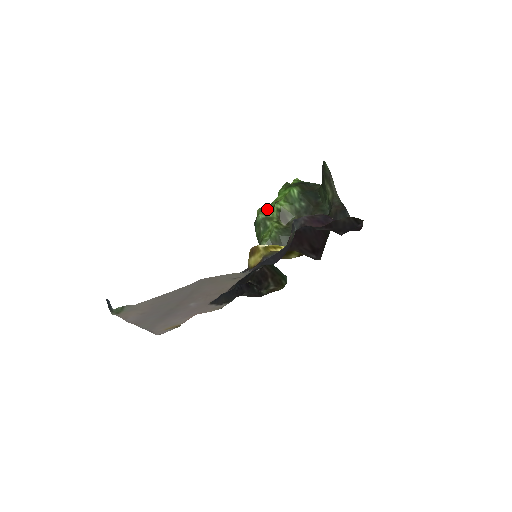
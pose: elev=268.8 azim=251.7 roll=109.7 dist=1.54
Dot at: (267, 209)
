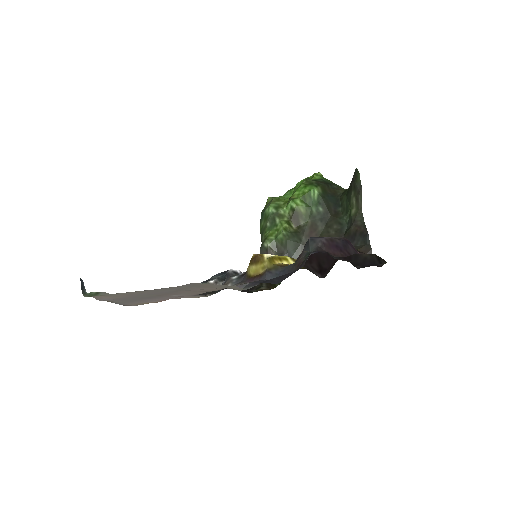
Dot at: (280, 202)
